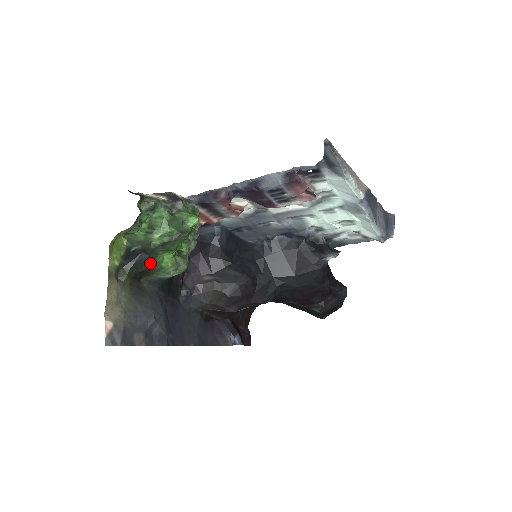
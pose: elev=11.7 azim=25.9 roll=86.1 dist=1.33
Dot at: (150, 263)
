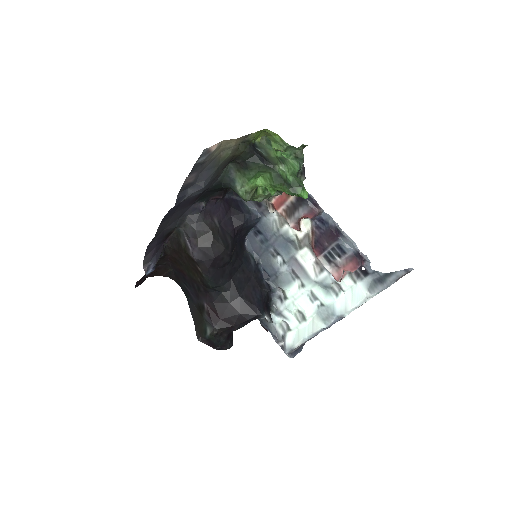
Dot at: (256, 168)
